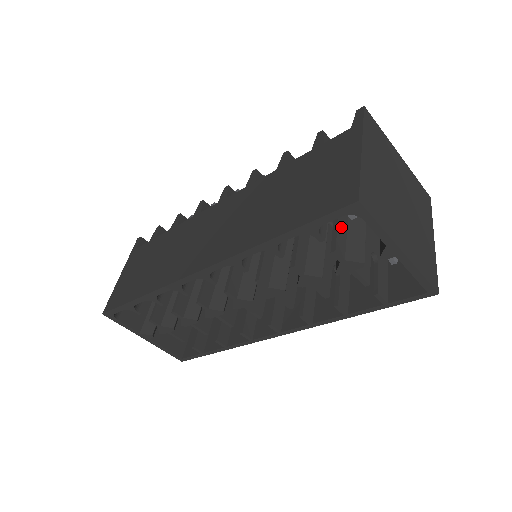
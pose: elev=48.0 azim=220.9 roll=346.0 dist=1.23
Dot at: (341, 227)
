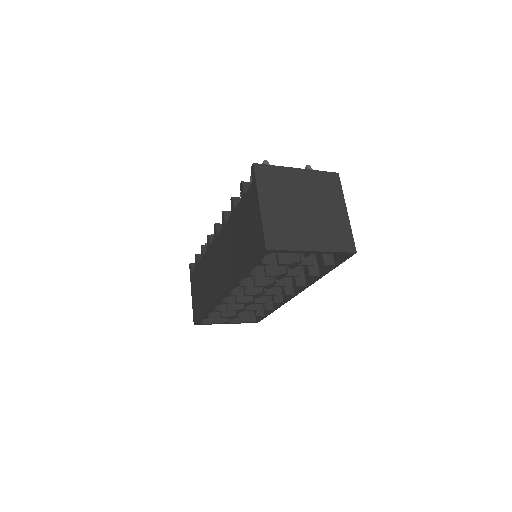
Dot at: occluded
